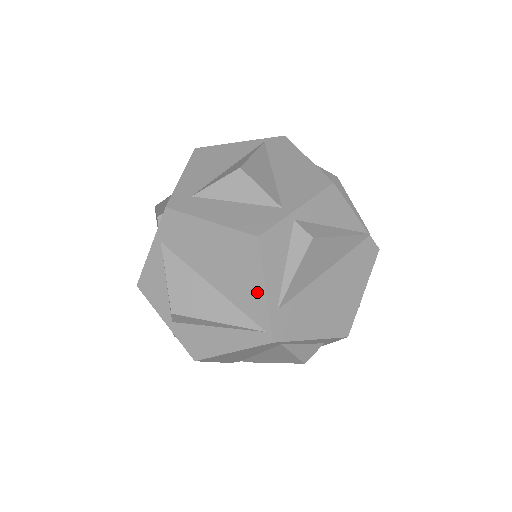
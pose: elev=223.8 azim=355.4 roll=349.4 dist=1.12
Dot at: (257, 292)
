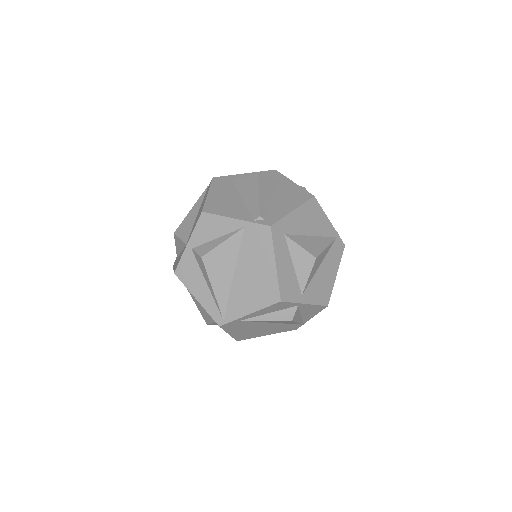
Dot at: (246, 309)
